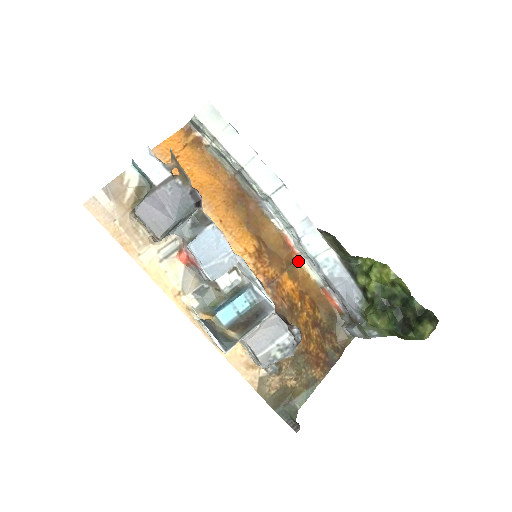
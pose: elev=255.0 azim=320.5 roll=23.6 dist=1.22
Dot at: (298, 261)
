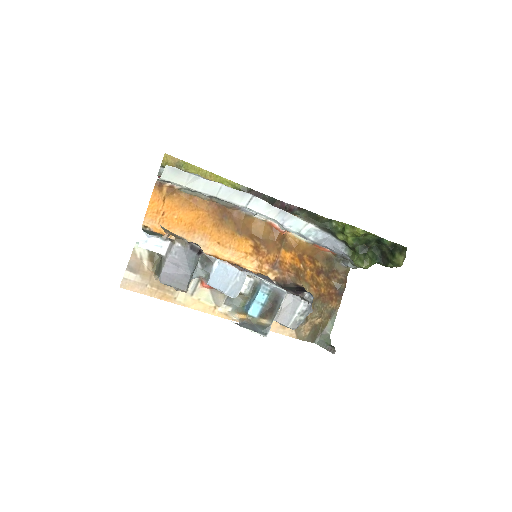
Dot at: (287, 234)
